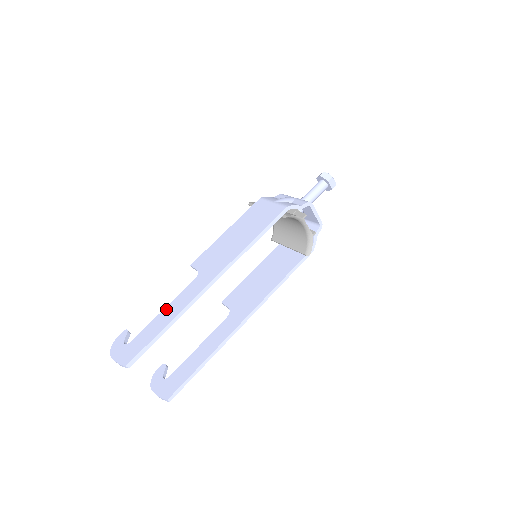
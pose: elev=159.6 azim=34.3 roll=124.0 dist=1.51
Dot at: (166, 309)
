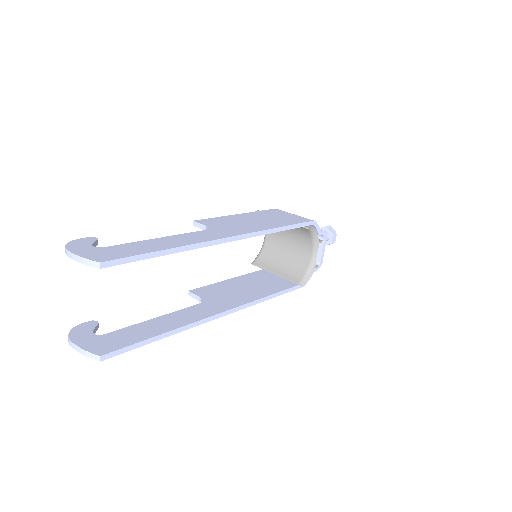
Dot at: (164, 238)
